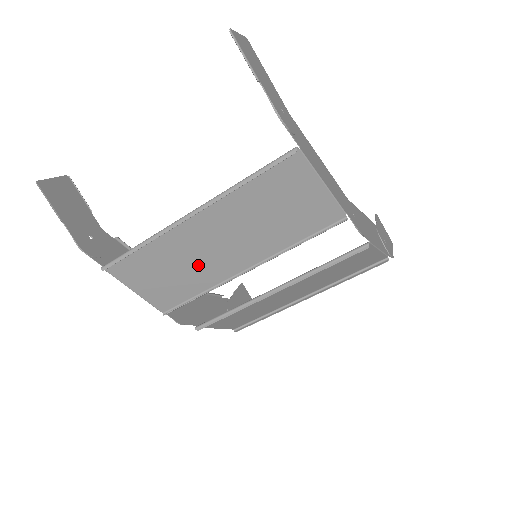
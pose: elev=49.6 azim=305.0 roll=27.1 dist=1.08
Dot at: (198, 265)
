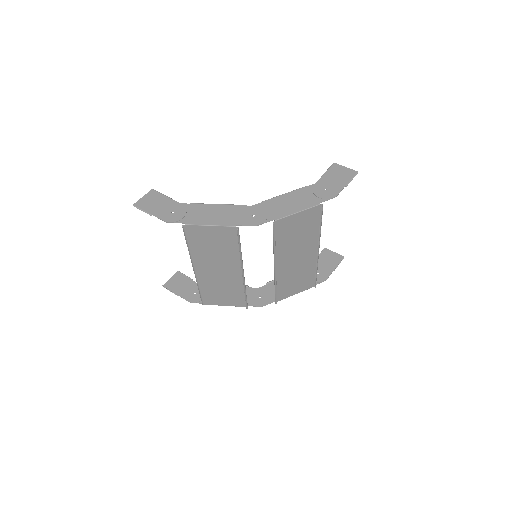
Dot at: (226, 282)
